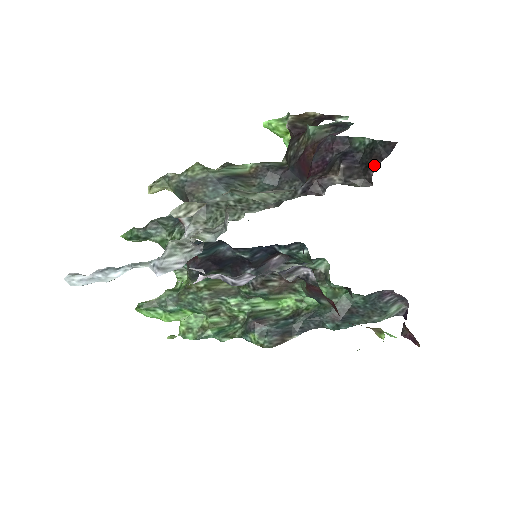
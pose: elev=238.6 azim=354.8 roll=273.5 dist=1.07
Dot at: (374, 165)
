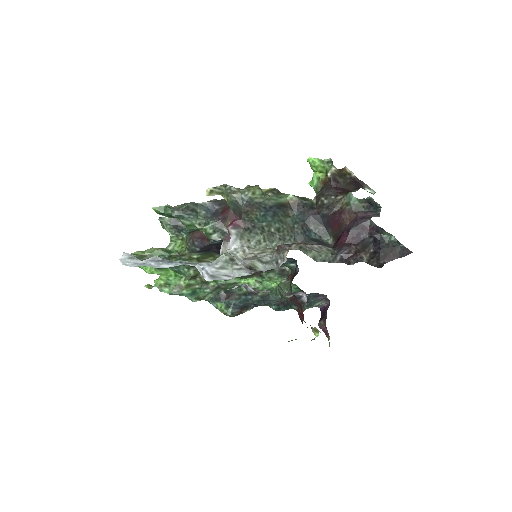
Dot at: (391, 258)
